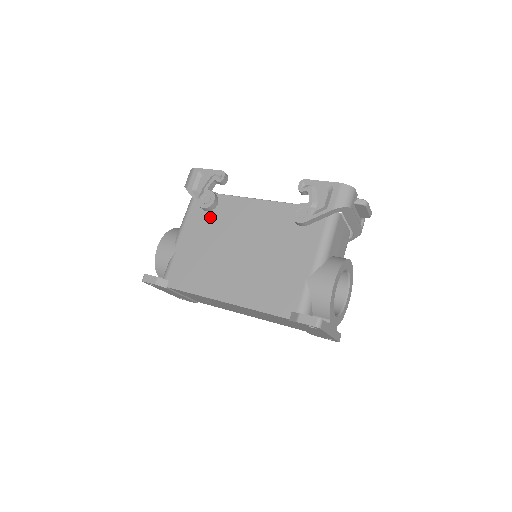
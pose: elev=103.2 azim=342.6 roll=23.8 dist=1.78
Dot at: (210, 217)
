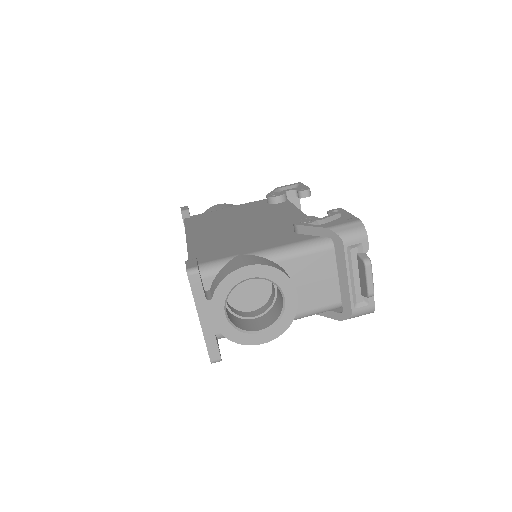
Dot at: (264, 206)
